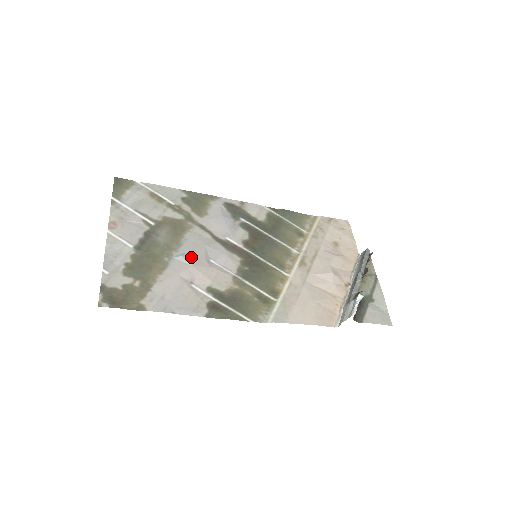
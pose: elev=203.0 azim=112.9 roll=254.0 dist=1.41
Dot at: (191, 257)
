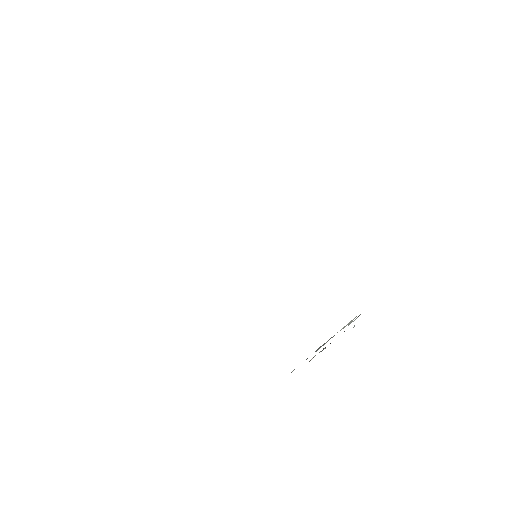
Dot at: occluded
